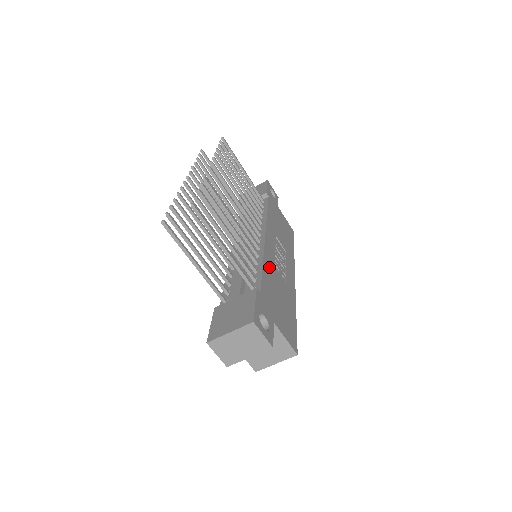
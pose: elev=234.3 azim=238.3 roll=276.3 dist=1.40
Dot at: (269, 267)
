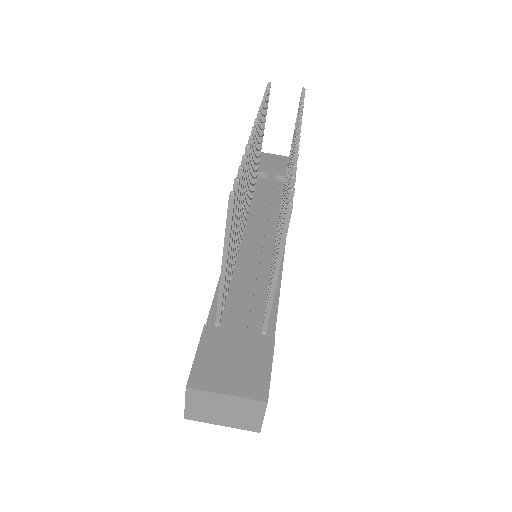
Dot at: occluded
